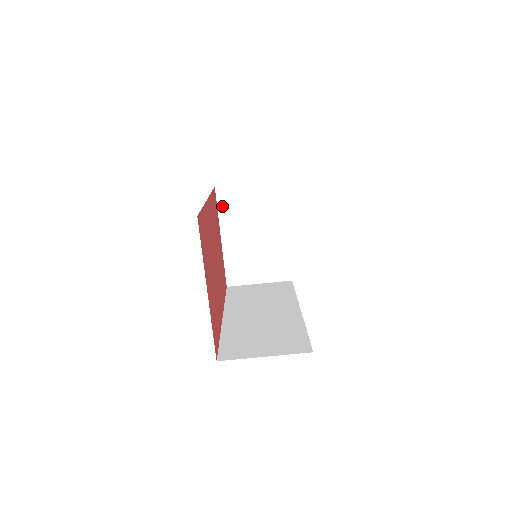
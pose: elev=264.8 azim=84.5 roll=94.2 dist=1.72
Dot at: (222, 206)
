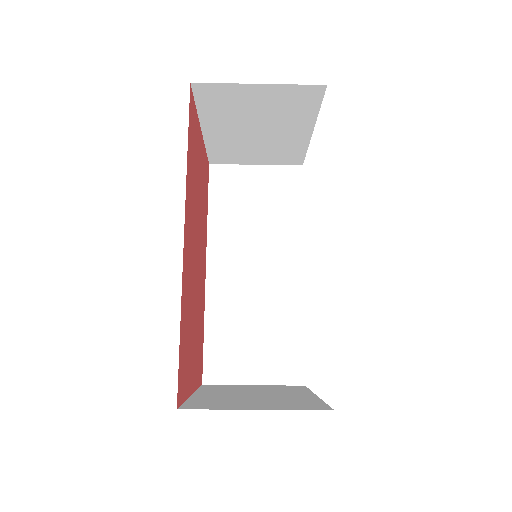
Dot at: (204, 103)
